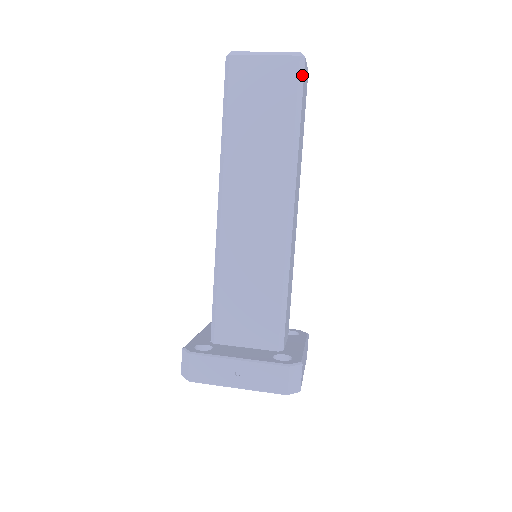
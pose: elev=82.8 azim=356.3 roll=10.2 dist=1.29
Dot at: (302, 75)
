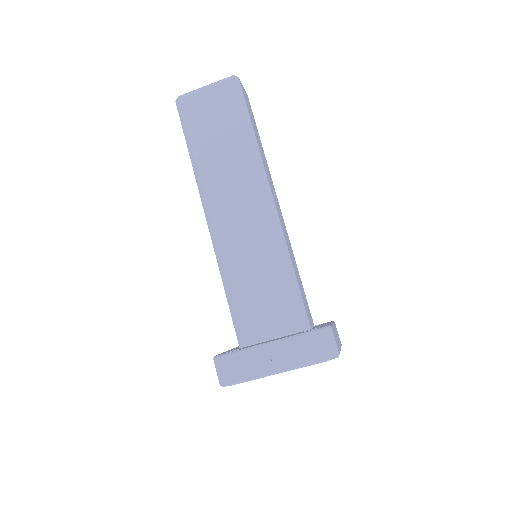
Dot at: (241, 91)
